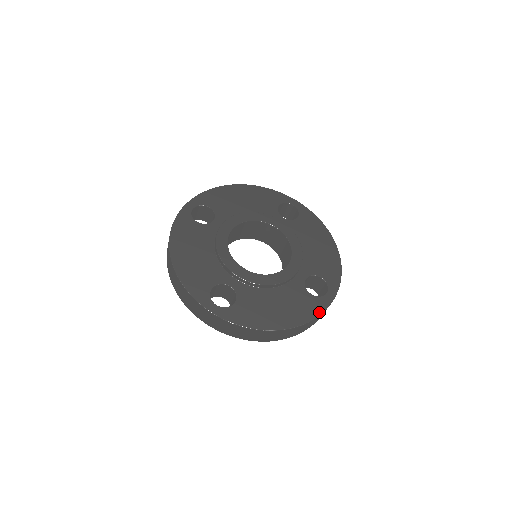
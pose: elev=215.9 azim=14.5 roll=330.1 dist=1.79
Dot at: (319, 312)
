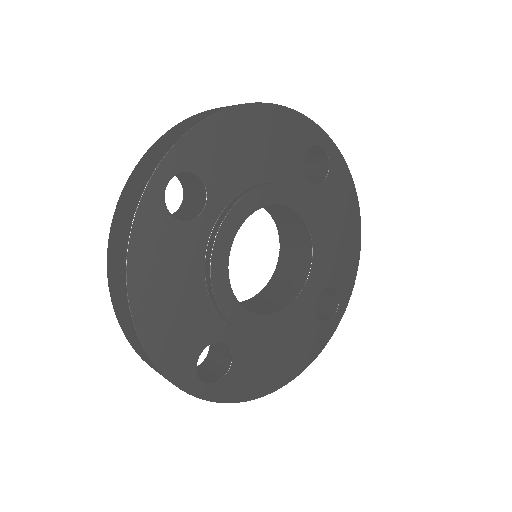
Dot at: (323, 345)
